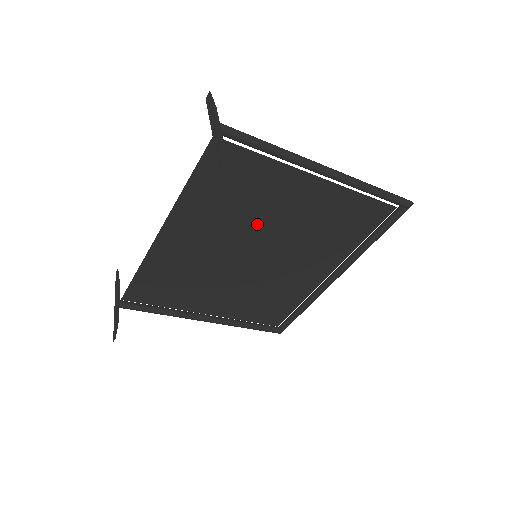
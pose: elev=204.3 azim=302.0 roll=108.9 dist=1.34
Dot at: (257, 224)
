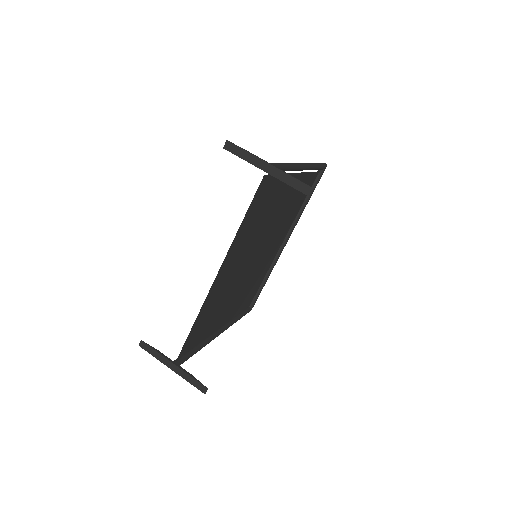
Dot at: (263, 230)
